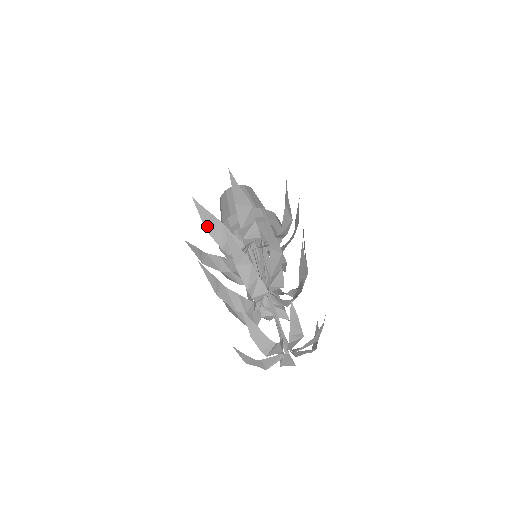
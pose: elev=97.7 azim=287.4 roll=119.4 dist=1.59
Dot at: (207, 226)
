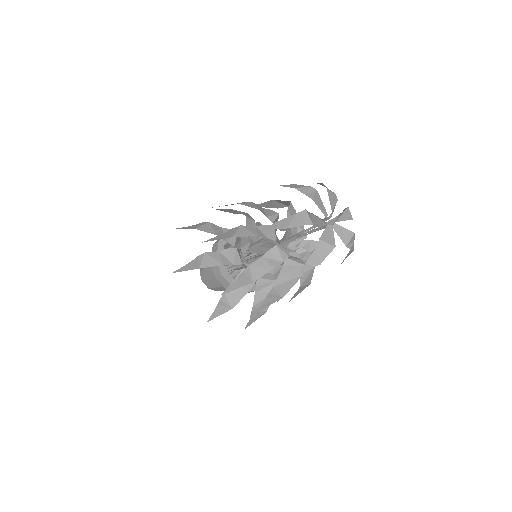
Dot at: (197, 266)
